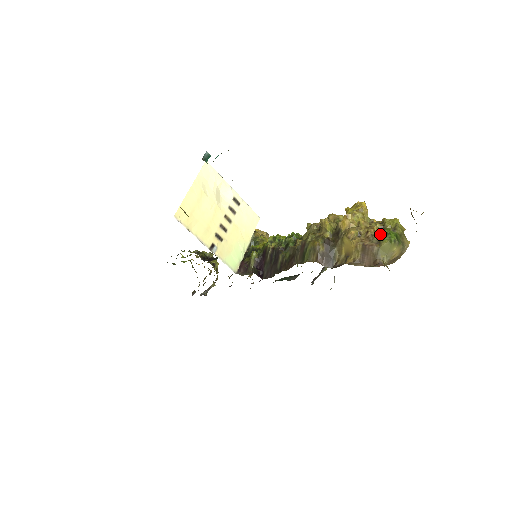
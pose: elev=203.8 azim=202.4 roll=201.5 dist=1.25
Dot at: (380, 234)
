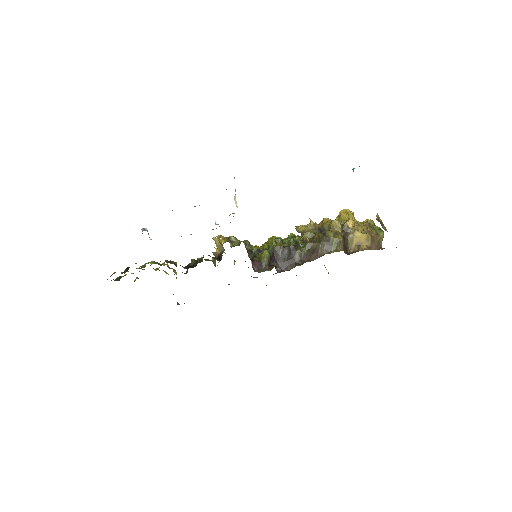
Dot at: (376, 229)
